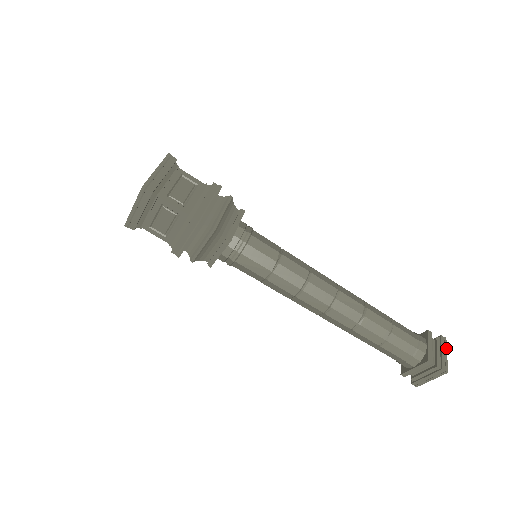
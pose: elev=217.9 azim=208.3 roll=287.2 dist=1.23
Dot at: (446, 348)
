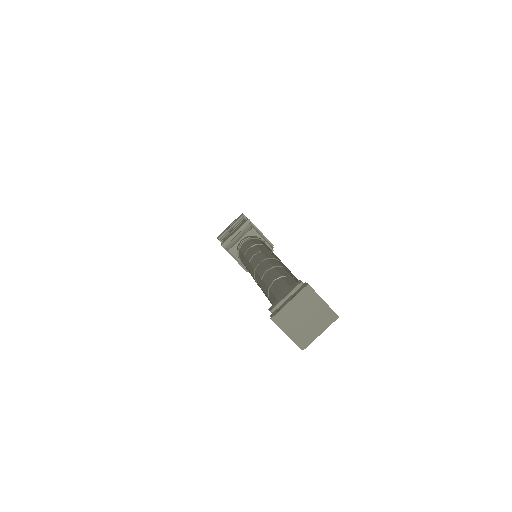
Dot at: occluded
